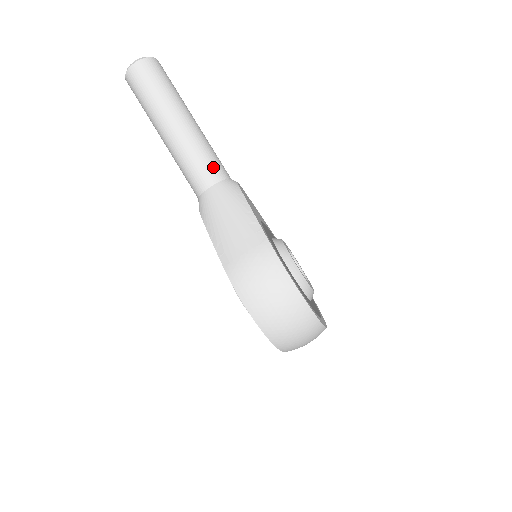
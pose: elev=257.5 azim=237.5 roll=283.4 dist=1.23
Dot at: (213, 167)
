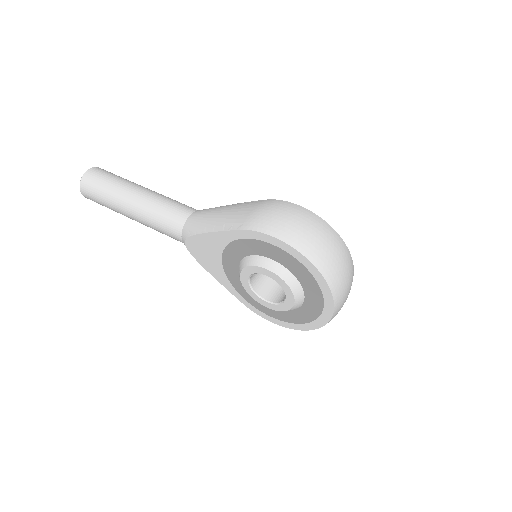
Dot at: (185, 205)
